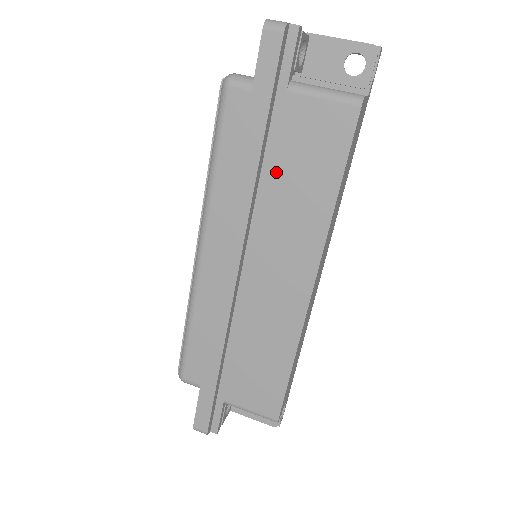
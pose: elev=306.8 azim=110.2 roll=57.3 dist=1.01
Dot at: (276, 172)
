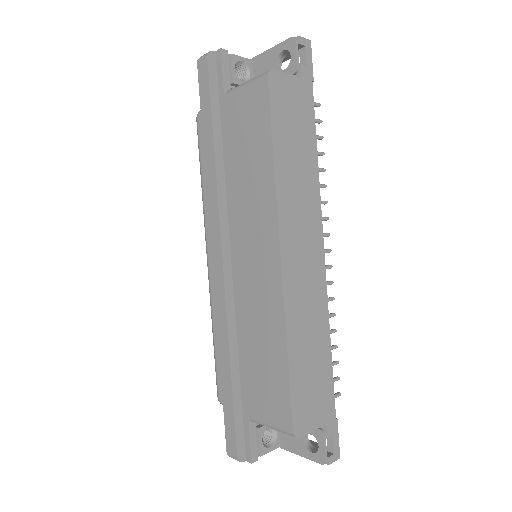
Dot at: (233, 163)
